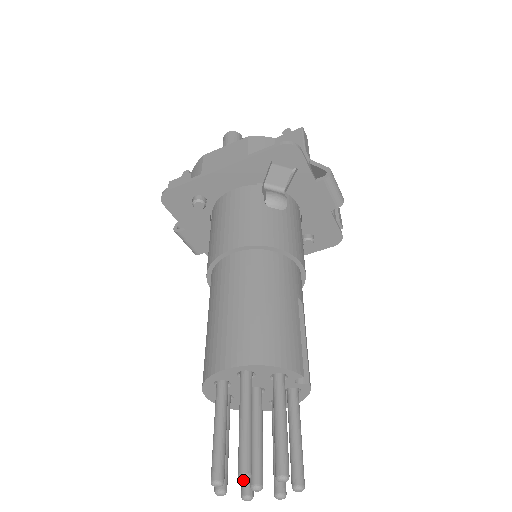
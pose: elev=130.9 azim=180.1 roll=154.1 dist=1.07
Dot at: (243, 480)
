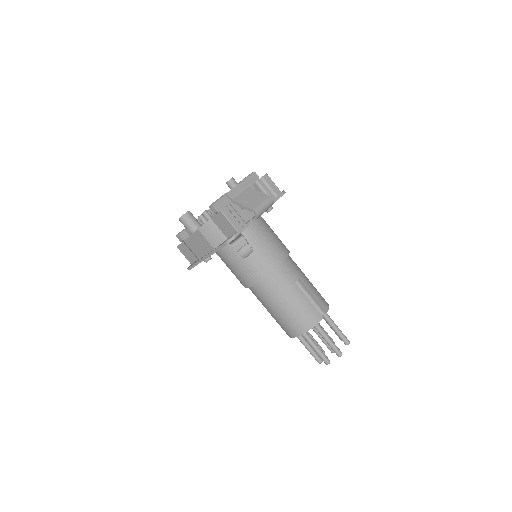
Dot at: (328, 363)
